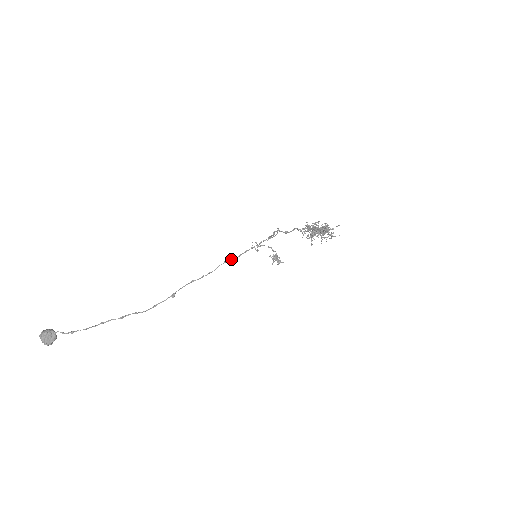
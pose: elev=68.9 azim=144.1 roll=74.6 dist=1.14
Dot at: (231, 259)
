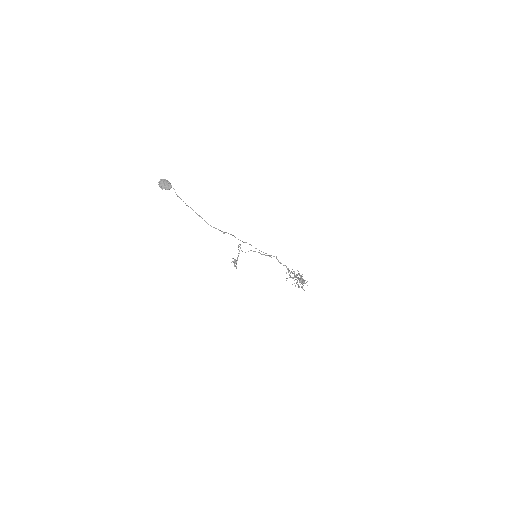
Dot at: occluded
